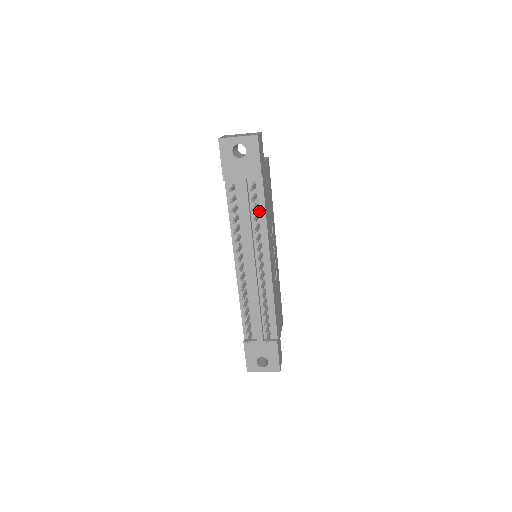
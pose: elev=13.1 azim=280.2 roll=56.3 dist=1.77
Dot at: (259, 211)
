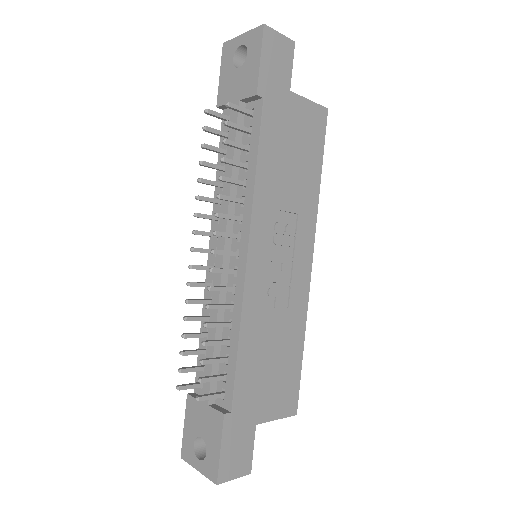
Dot at: (250, 158)
